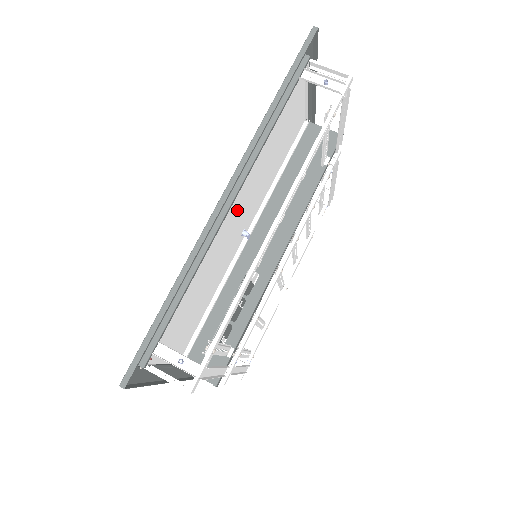
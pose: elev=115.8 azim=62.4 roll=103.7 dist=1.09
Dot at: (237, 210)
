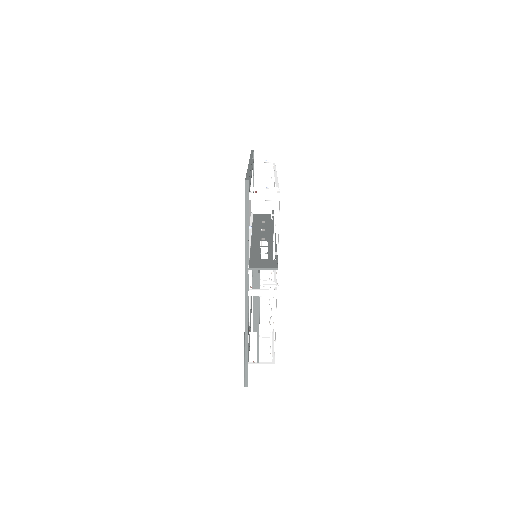
Dot at: occluded
